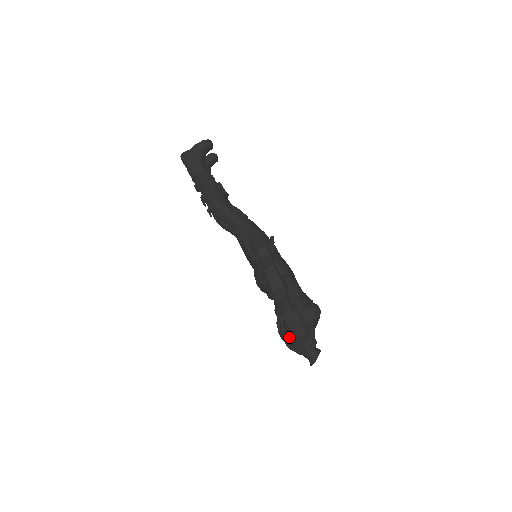
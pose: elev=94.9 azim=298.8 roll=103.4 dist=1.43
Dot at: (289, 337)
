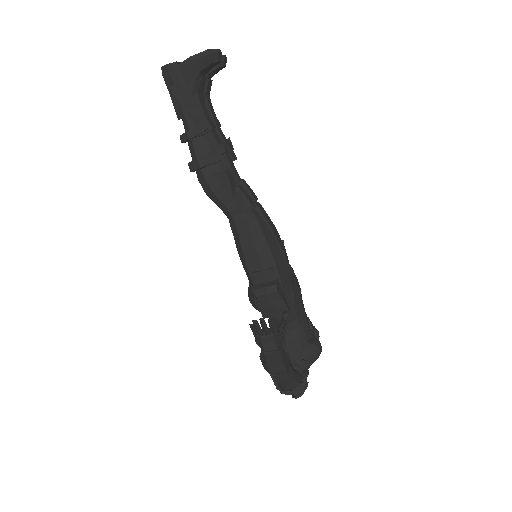
Dot at: (275, 380)
